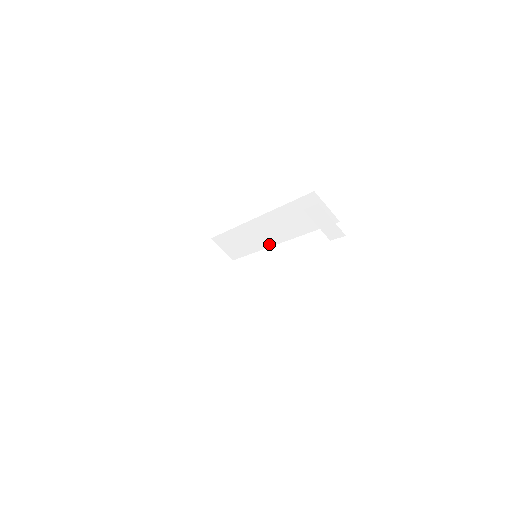
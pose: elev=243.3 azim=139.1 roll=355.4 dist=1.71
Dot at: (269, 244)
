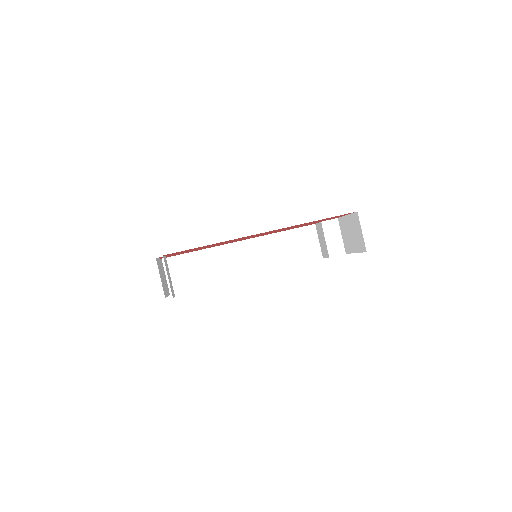
Dot at: (235, 275)
